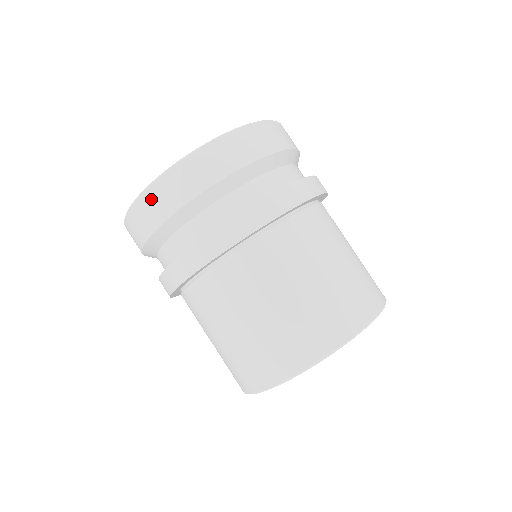
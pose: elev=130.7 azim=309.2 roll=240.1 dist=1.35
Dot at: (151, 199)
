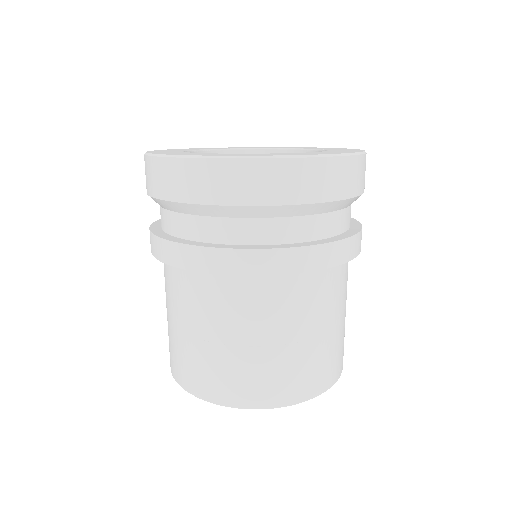
Dot at: (154, 169)
